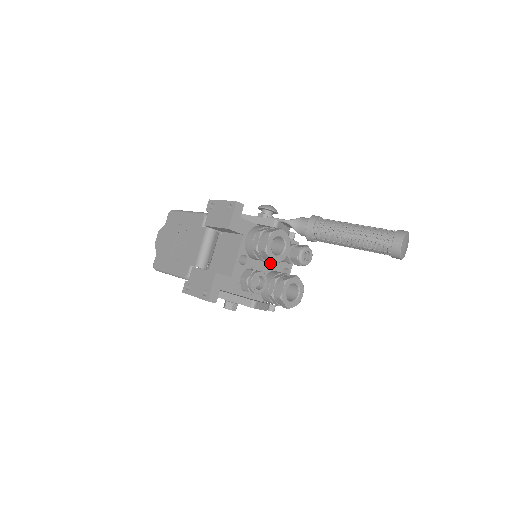
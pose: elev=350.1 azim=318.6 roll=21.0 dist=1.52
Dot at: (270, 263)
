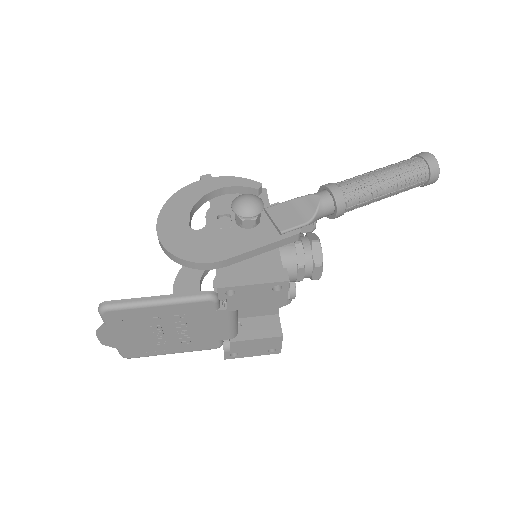
Dot at: occluded
